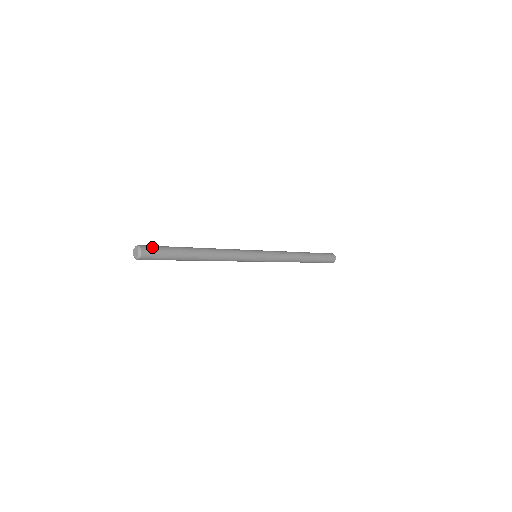
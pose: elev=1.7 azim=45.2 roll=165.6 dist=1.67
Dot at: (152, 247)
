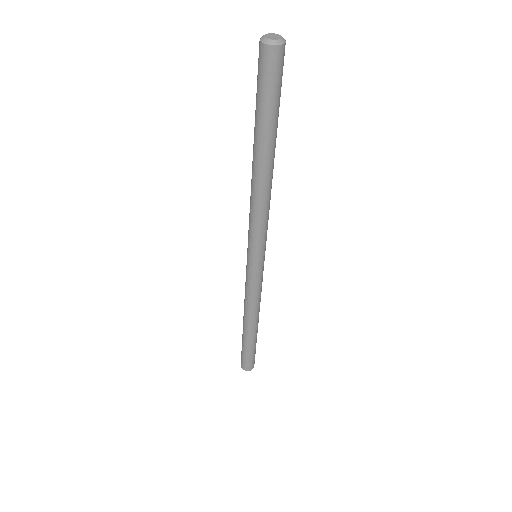
Dot at: (282, 64)
